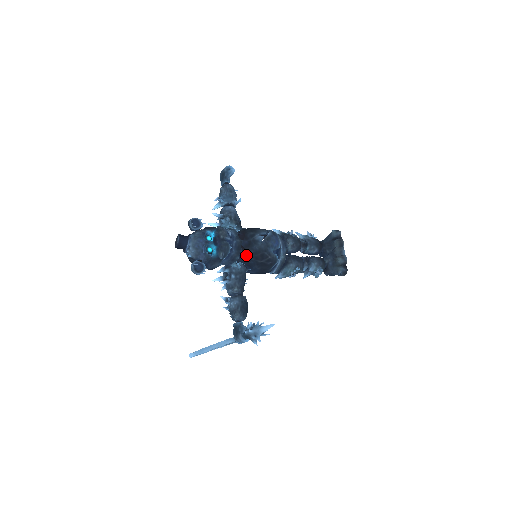
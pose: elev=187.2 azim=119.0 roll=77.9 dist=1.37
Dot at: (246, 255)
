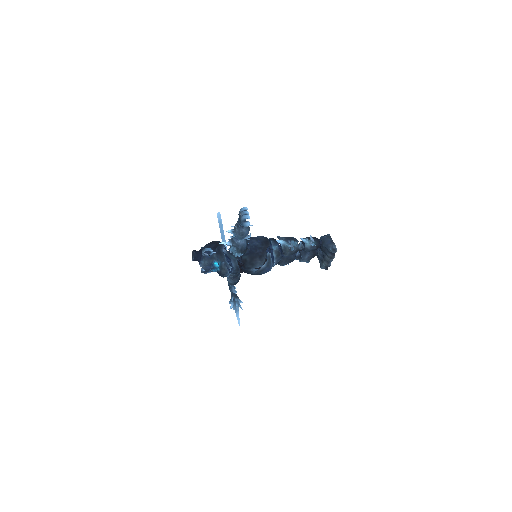
Dot at: (242, 272)
